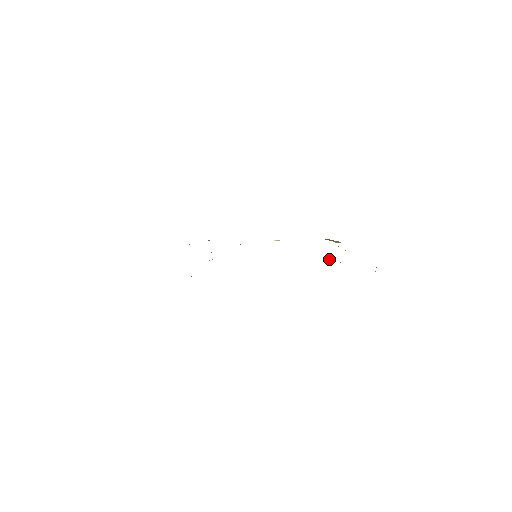
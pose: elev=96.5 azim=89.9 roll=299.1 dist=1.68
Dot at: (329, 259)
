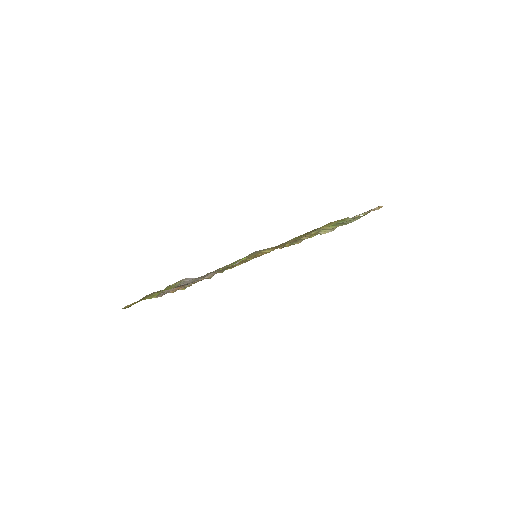
Dot at: (316, 233)
